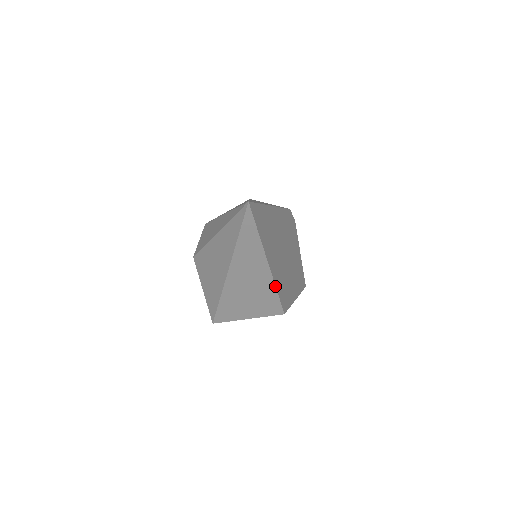
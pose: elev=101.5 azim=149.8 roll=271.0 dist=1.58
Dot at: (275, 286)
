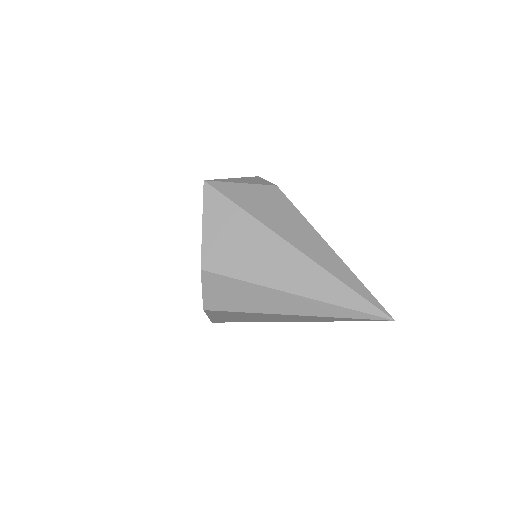
Dot at: occluded
